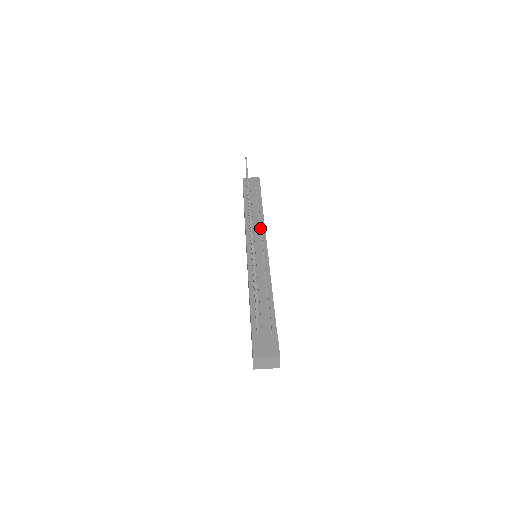
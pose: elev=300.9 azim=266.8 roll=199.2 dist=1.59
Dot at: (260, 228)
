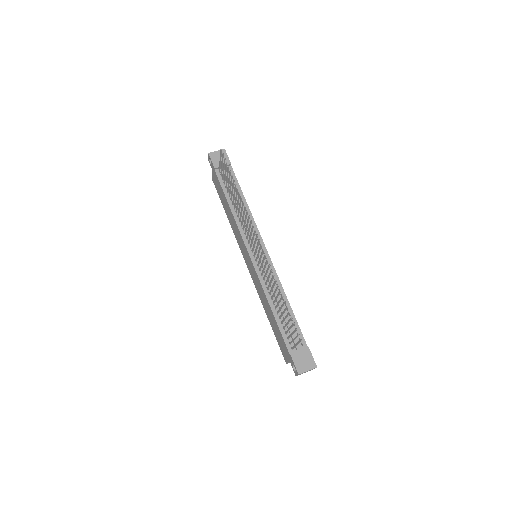
Dot at: (251, 225)
